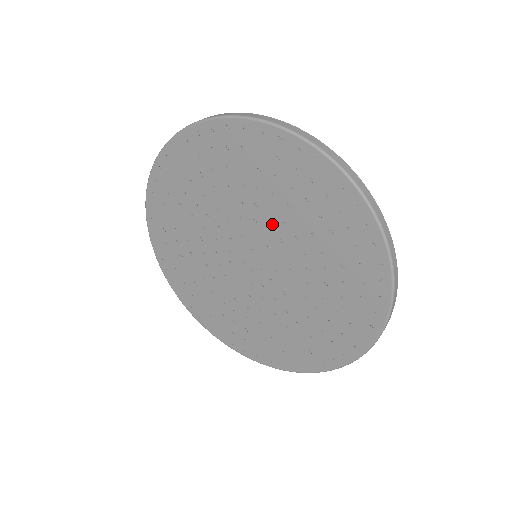
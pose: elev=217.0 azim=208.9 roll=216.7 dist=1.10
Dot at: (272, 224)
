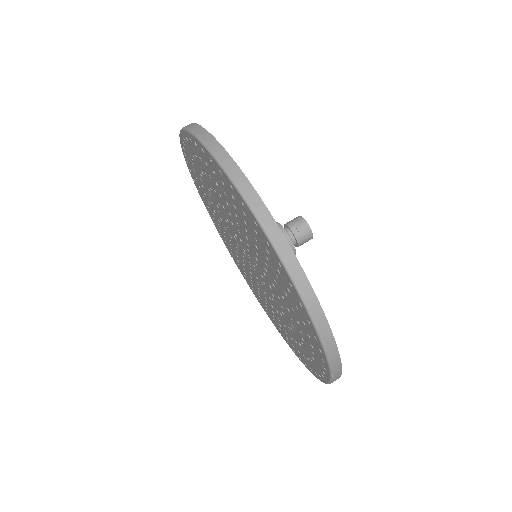
Dot at: (258, 260)
